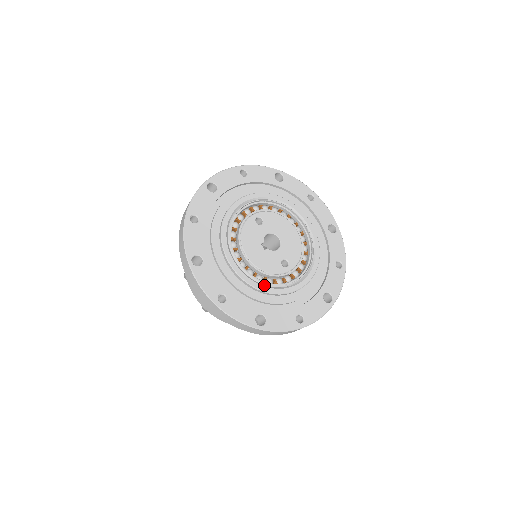
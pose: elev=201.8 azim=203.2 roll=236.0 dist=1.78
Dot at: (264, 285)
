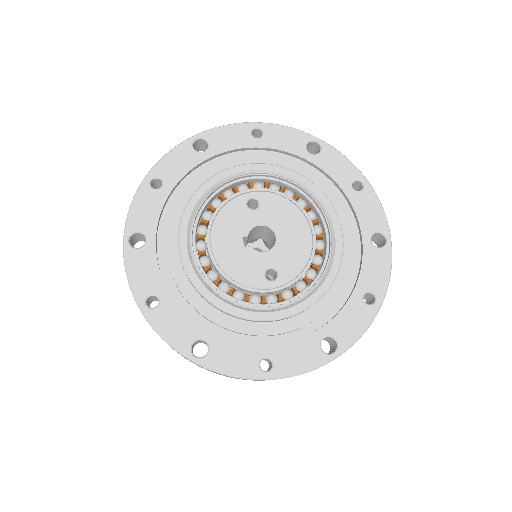
Dot at: (223, 298)
